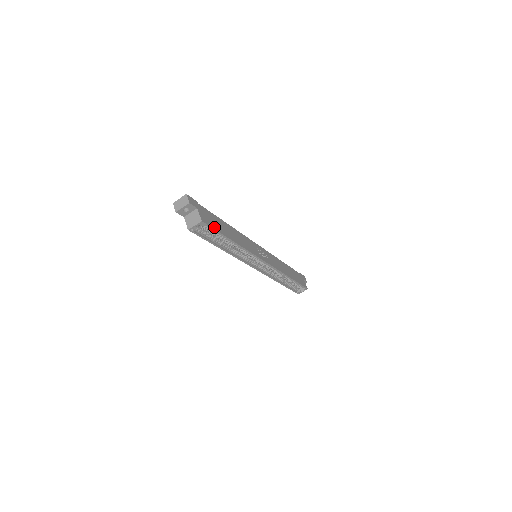
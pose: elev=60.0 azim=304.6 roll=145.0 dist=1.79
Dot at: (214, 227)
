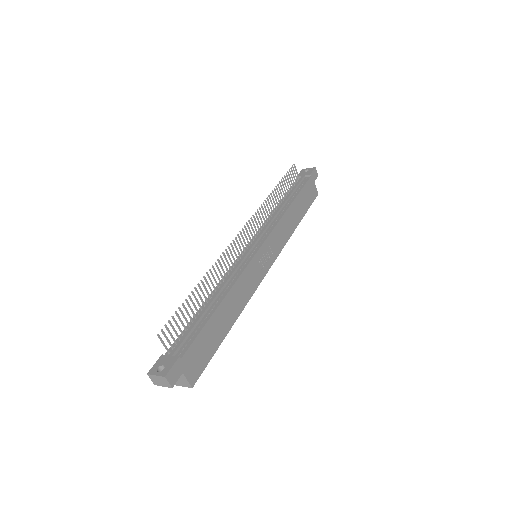
Dot at: (207, 360)
